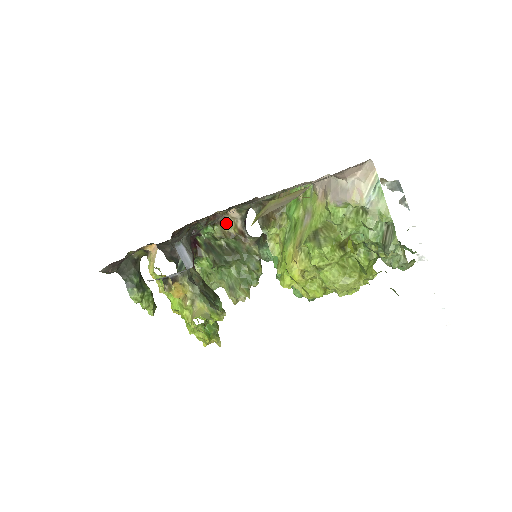
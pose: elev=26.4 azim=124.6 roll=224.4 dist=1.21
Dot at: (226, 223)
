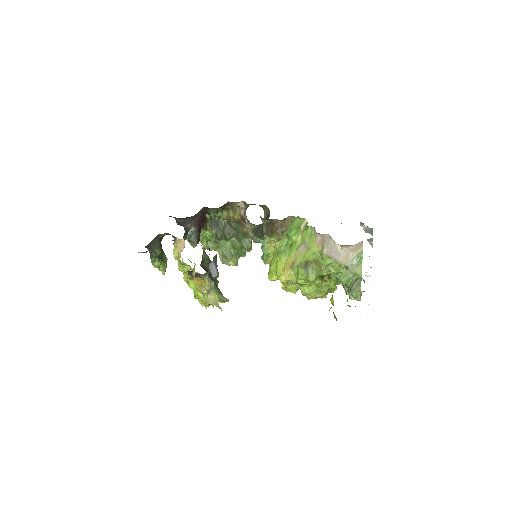
Dot at: (233, 210)
